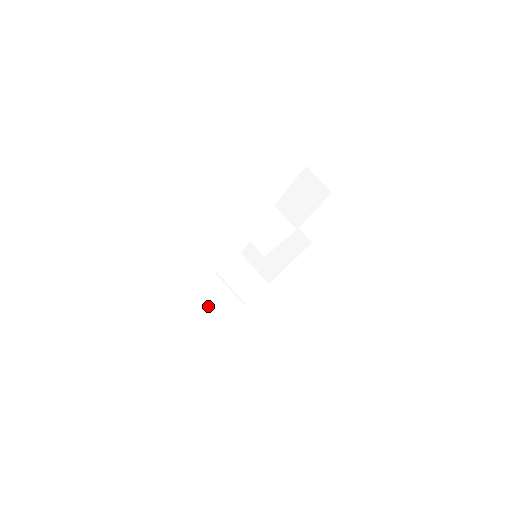
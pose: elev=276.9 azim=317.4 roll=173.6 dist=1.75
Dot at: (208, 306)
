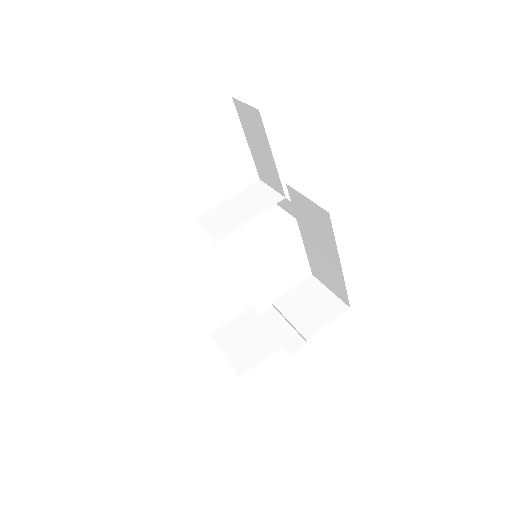
Dot at: (239, 344)
